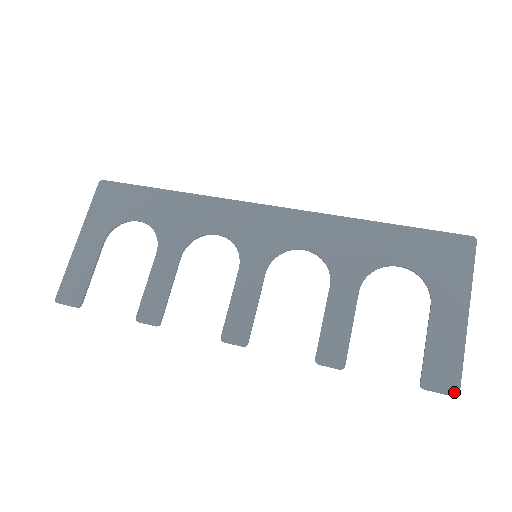
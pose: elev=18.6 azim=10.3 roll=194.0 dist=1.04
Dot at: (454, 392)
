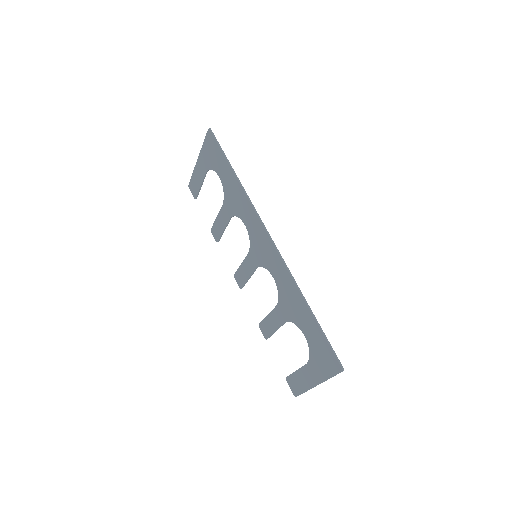
Dot at: (294, 394)
